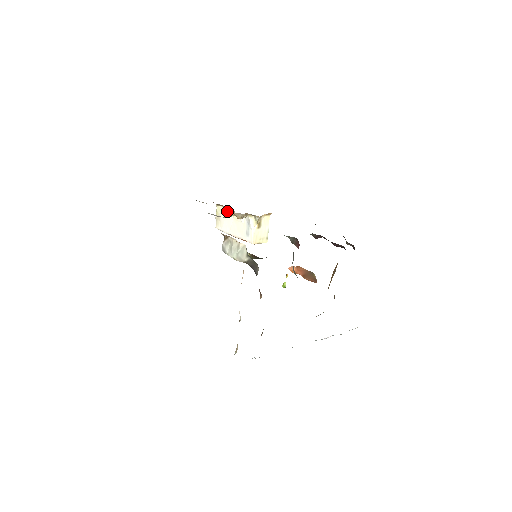
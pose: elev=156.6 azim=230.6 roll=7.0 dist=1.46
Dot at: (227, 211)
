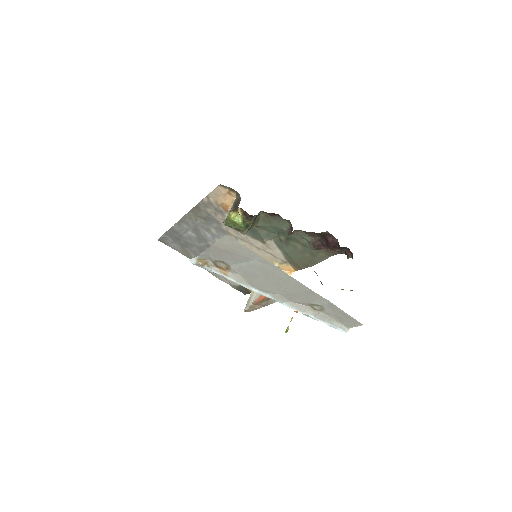
Dot at: occluded
